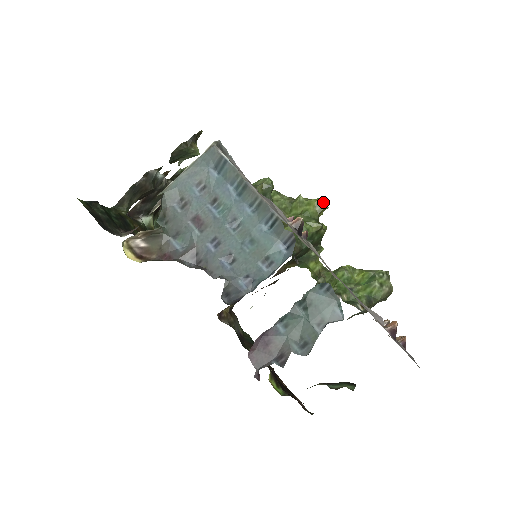
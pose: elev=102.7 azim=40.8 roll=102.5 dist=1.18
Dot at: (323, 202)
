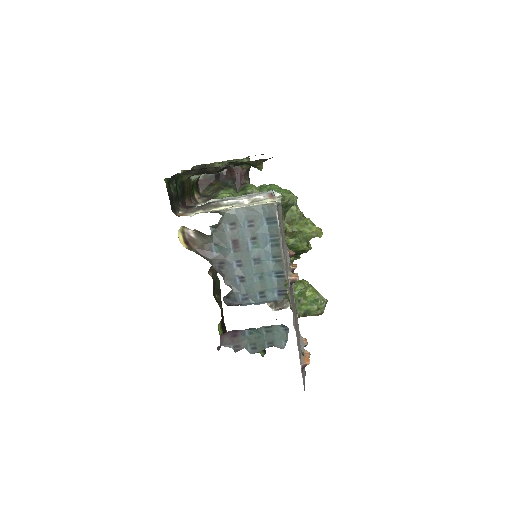
Dot at: (320, 233)
